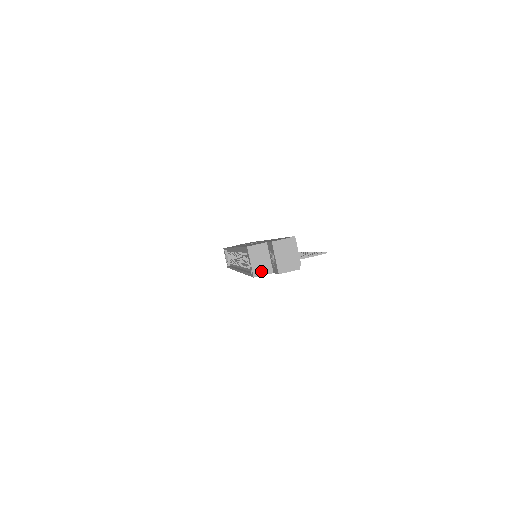
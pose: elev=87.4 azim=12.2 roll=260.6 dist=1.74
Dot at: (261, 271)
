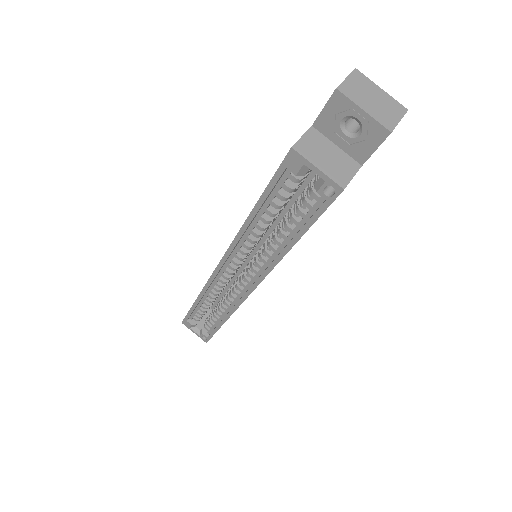
Dot at: (344, 173)
